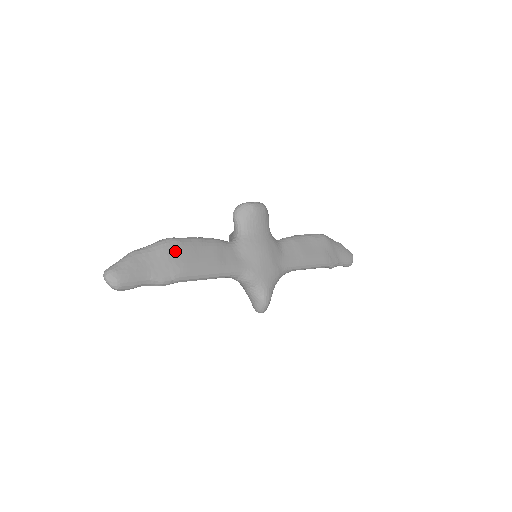
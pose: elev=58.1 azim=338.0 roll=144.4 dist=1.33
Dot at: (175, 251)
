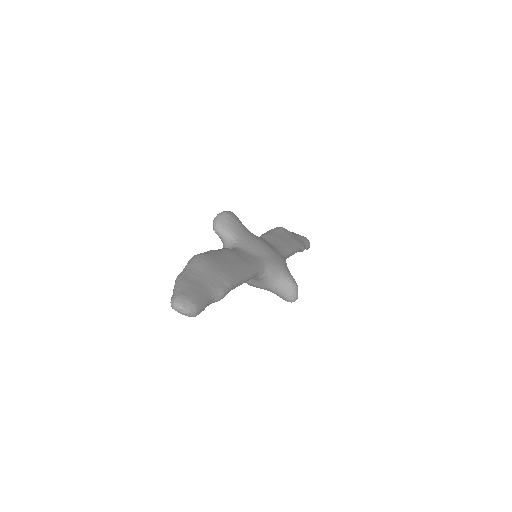
Dot at: (210, 262)
